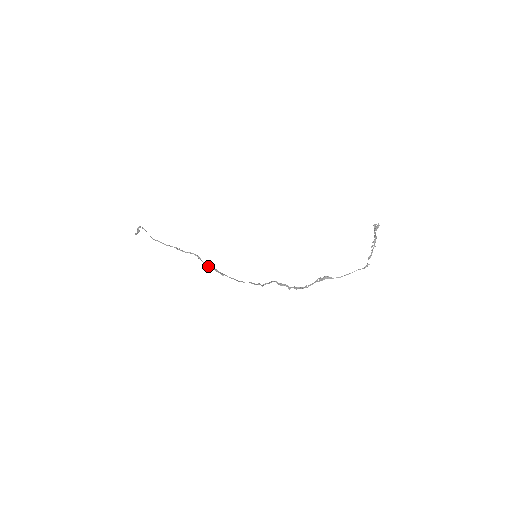
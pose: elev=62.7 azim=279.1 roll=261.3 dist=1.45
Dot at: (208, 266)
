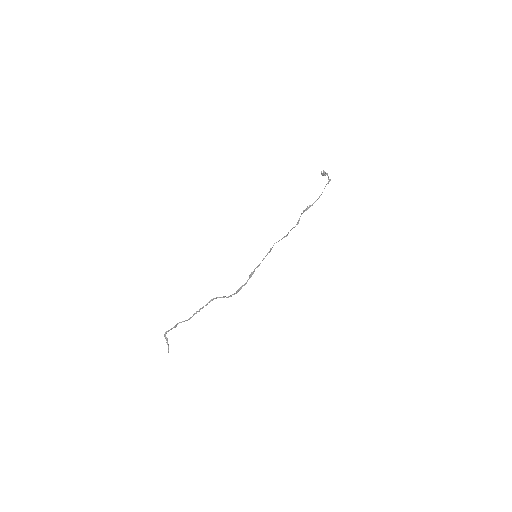
Dot at: (227, 297)
